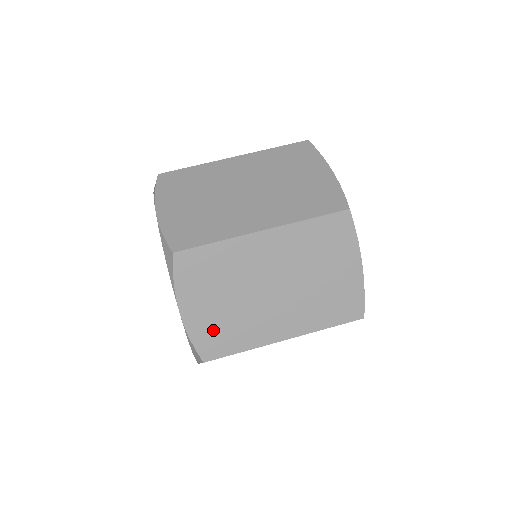
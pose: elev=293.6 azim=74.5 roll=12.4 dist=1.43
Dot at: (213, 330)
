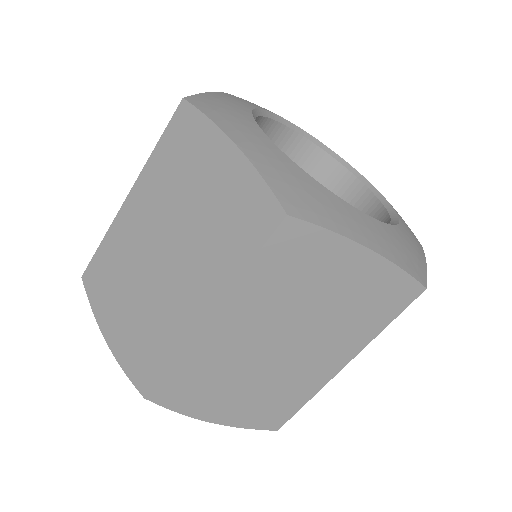
Dot at: (257, 410)
